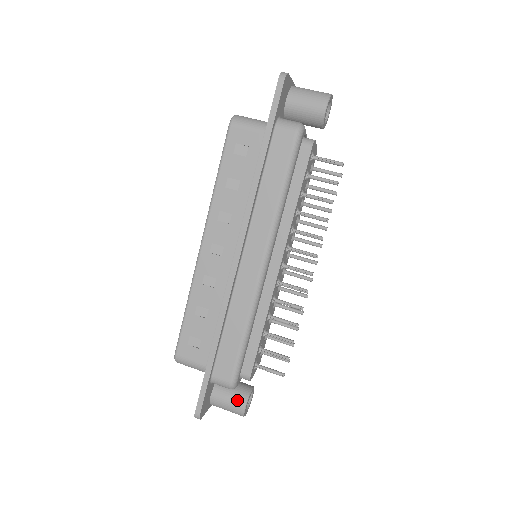
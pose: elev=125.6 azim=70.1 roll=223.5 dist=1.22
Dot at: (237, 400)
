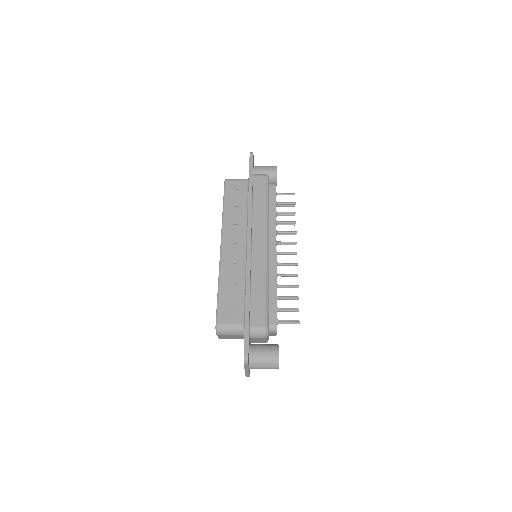
Dot at: (271, 350)
